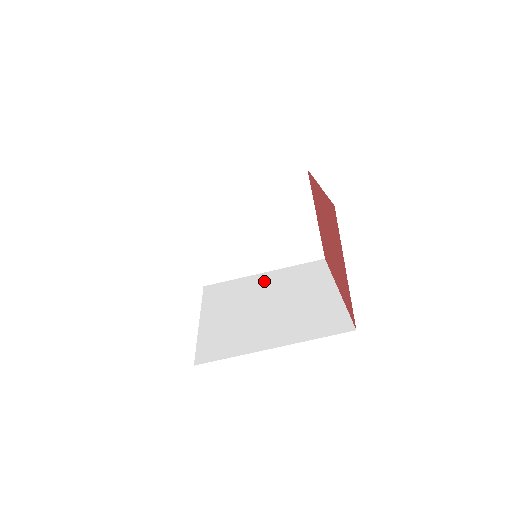
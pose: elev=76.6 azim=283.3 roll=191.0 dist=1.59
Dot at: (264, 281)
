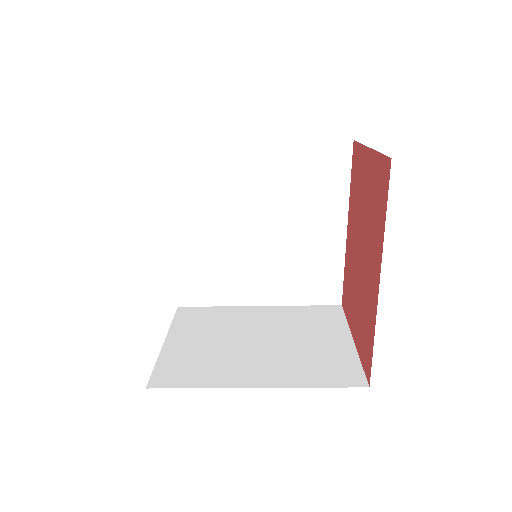
Dot at: (255, 170)
